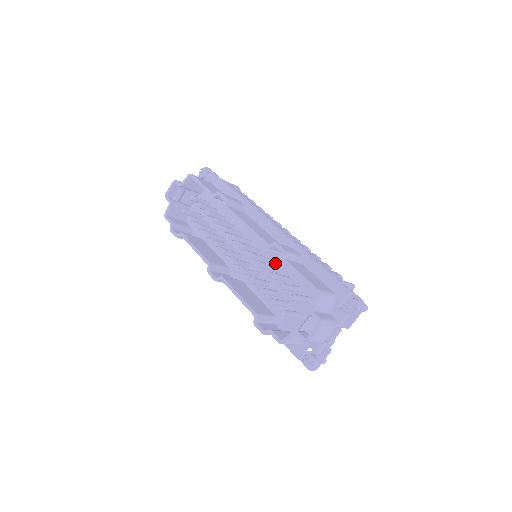
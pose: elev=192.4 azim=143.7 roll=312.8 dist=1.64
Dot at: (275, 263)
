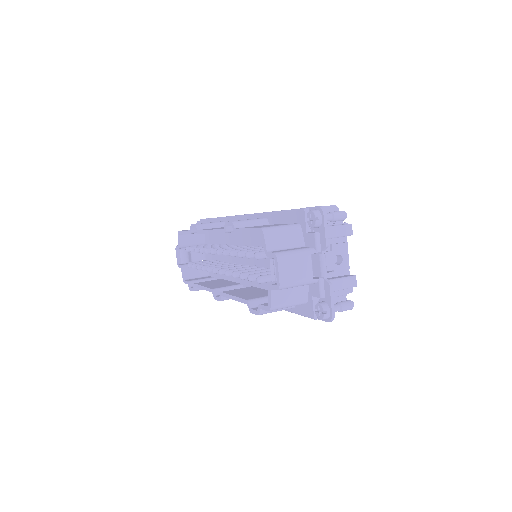
Dot at: (258, 245)
